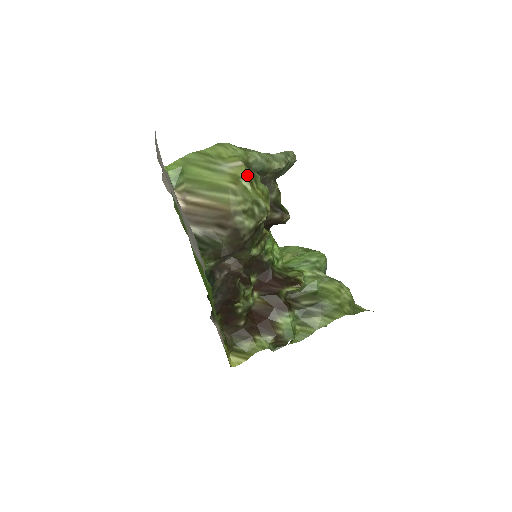
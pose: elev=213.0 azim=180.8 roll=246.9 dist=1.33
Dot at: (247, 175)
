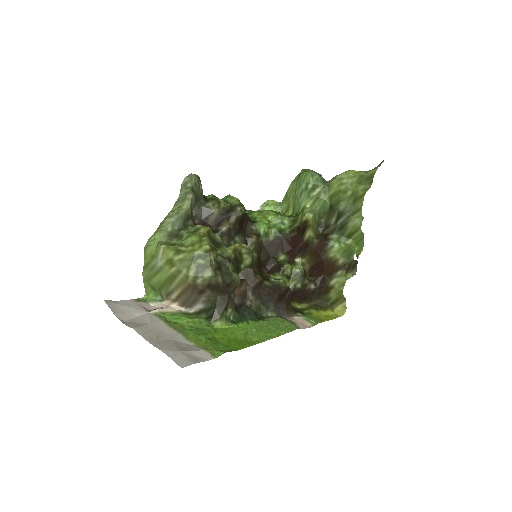
Dot at: (171, 252)
